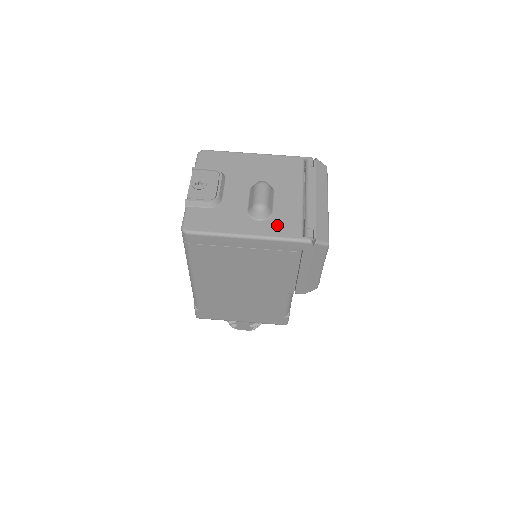
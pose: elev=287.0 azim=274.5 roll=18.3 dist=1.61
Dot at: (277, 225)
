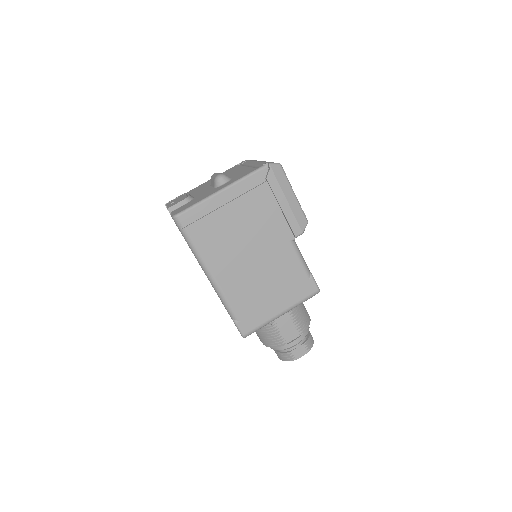
Dot at: (238, 177)
